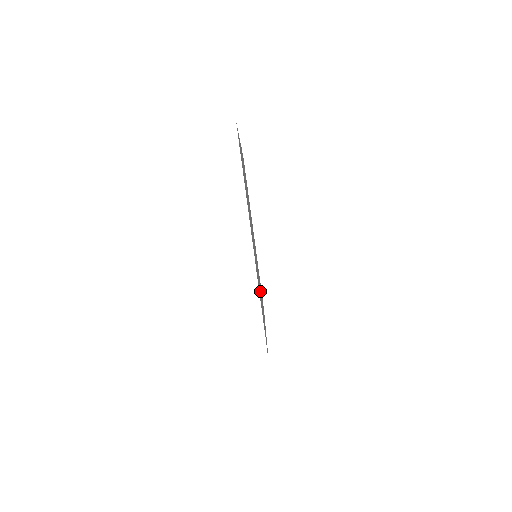
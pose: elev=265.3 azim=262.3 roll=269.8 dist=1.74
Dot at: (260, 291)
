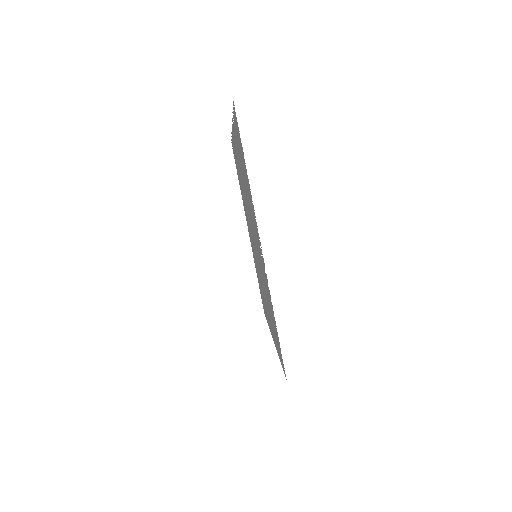
Dot at: occluded
